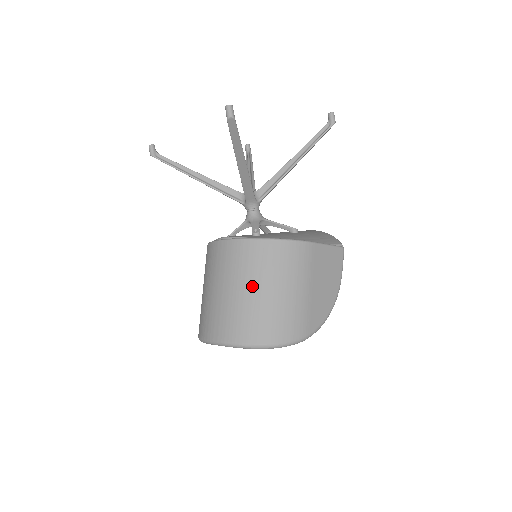
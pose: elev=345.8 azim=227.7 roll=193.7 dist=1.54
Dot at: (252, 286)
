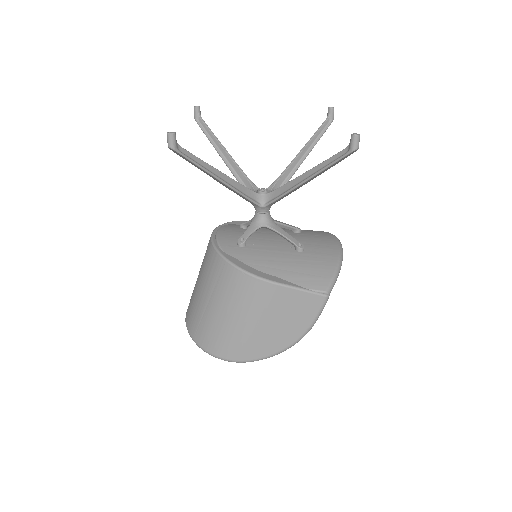
Dot at: (207, 296)
